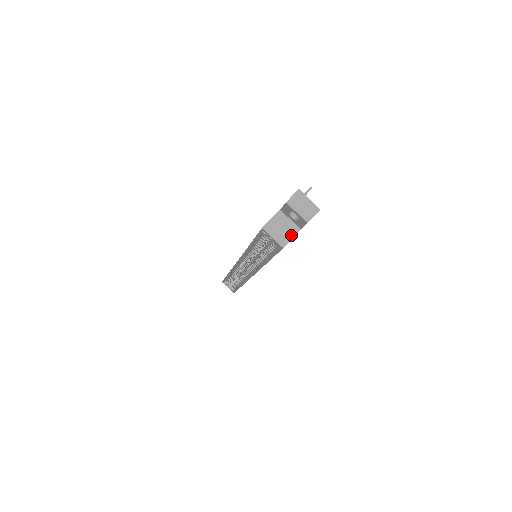
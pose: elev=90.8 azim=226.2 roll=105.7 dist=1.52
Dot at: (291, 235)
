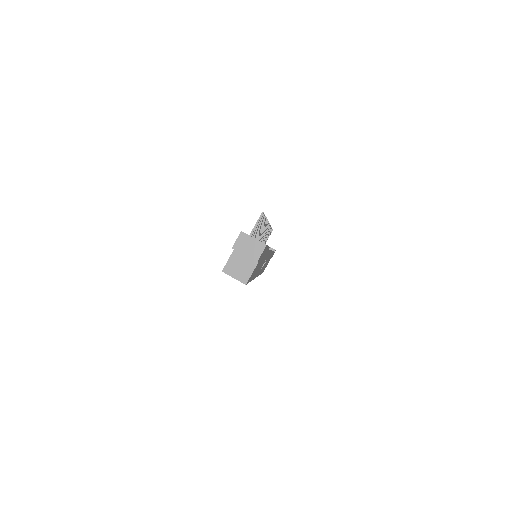
Dot at: (250, 270)
